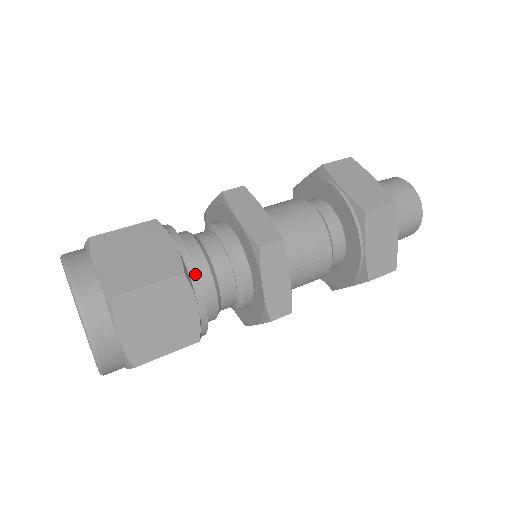
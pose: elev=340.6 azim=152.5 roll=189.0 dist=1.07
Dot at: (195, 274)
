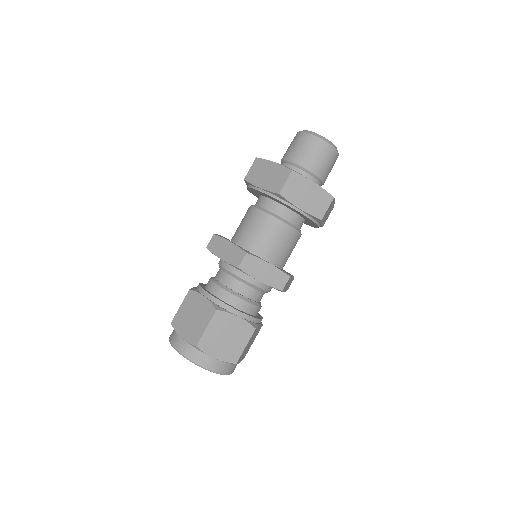
Dot at: (255, 319)
